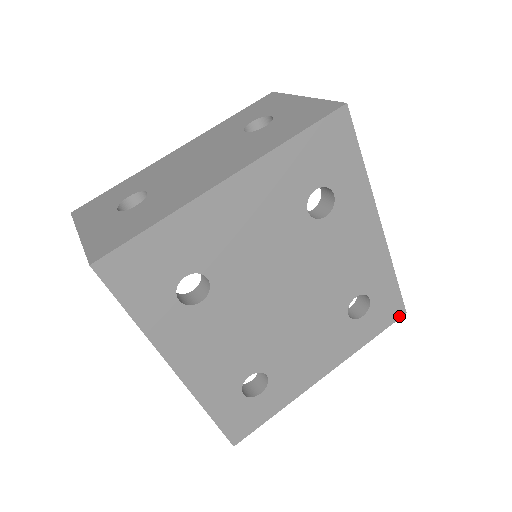
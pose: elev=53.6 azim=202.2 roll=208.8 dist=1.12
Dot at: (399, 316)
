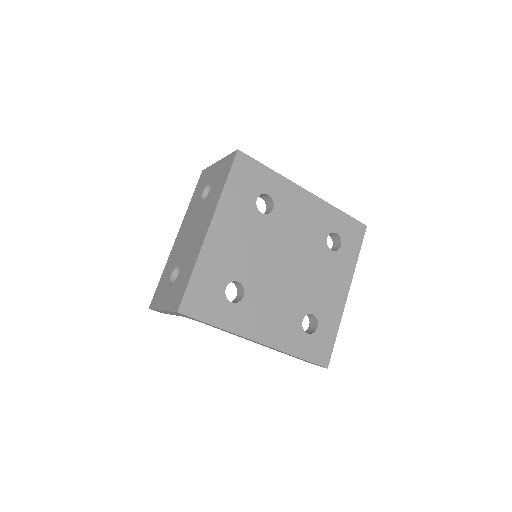
Dot at: (364, 231)
